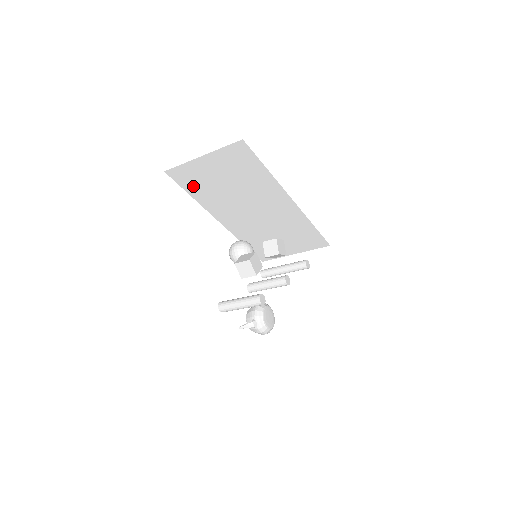
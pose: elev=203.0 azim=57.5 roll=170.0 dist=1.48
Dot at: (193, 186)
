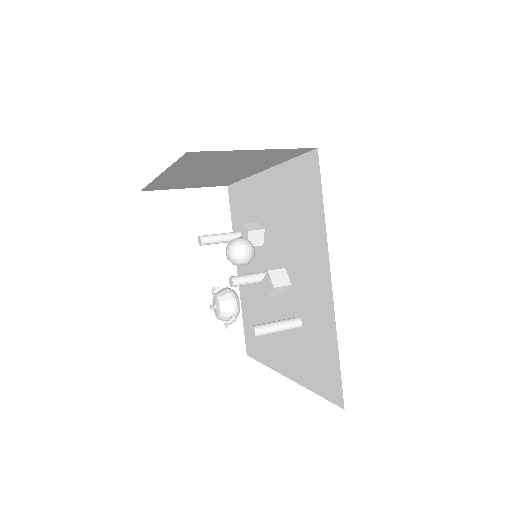
Dot at: (193, 160)
